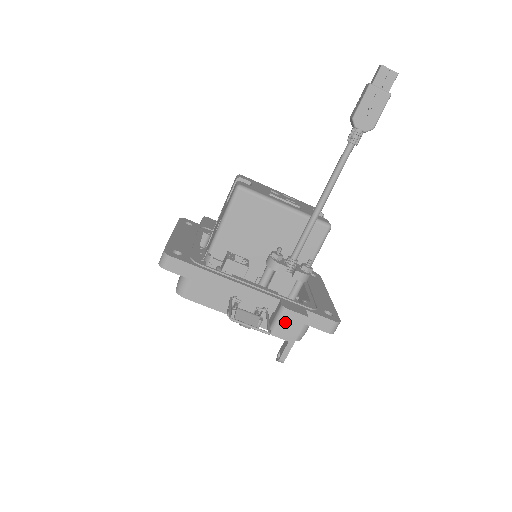
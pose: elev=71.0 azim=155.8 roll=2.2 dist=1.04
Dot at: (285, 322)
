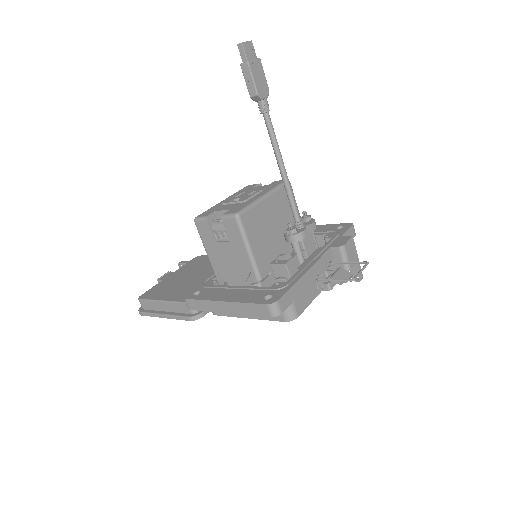
Dot at: (349, 254)
